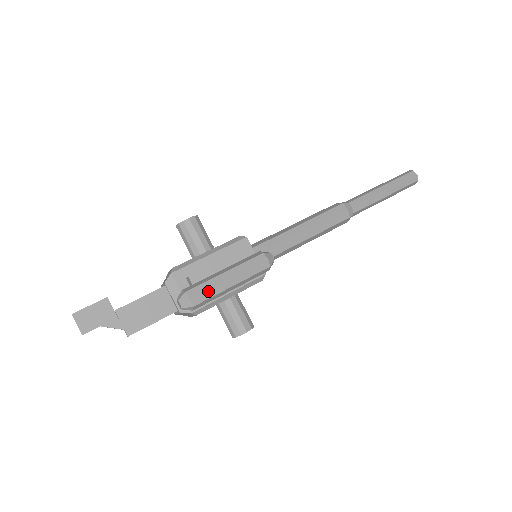
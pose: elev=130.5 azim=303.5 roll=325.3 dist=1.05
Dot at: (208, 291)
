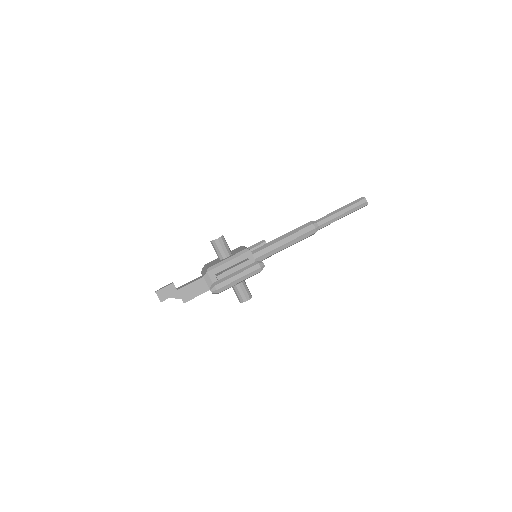
Dot at: (226, 286)
